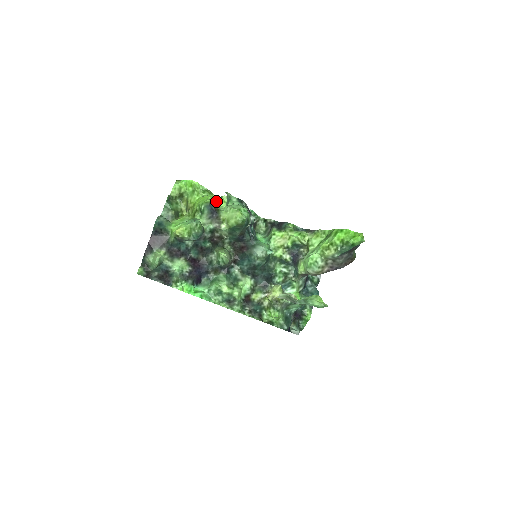
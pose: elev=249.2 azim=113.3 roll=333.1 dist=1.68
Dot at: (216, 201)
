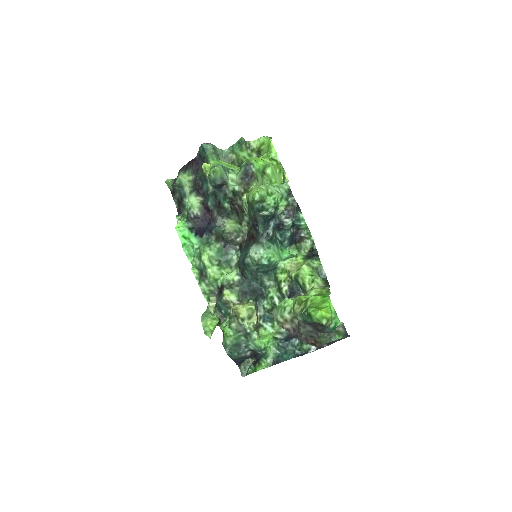
Dot at: (274, 177)
